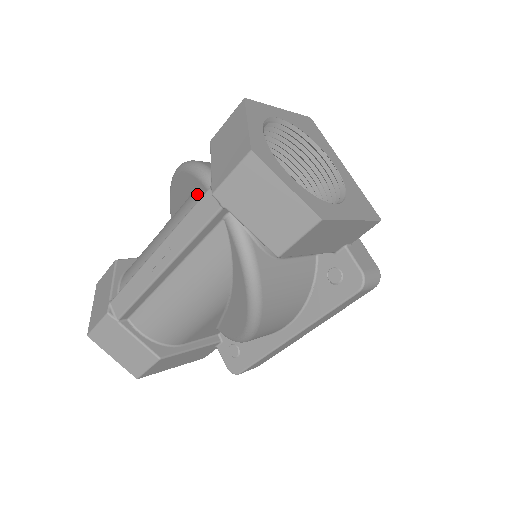
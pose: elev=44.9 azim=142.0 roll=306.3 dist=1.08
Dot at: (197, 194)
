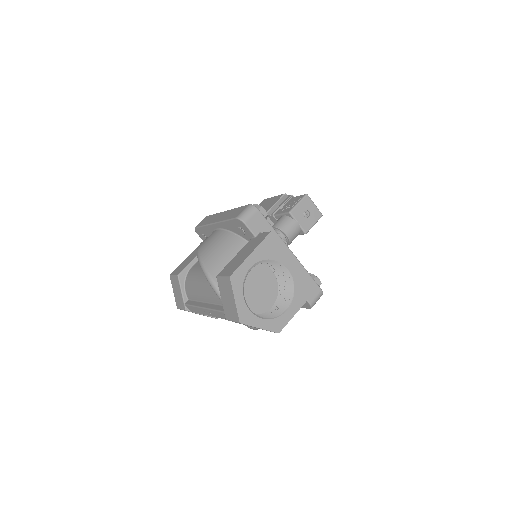
Dot at: occluded
